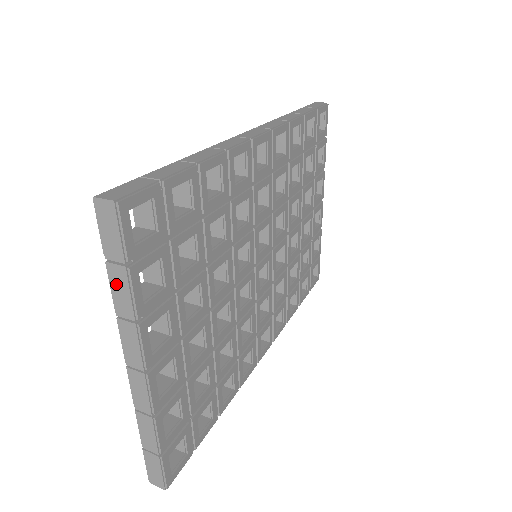
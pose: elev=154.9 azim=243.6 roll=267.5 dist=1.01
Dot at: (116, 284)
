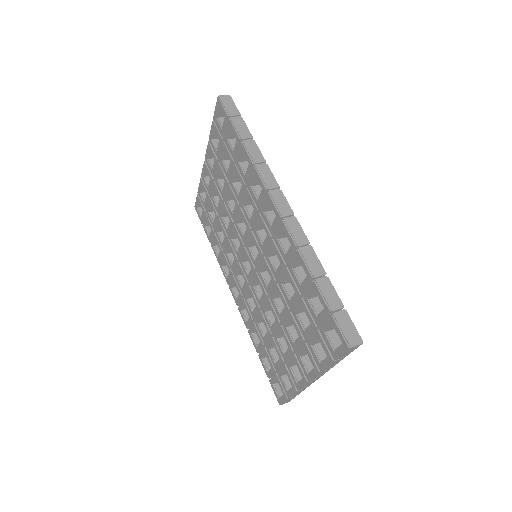
Dot at: occluded
